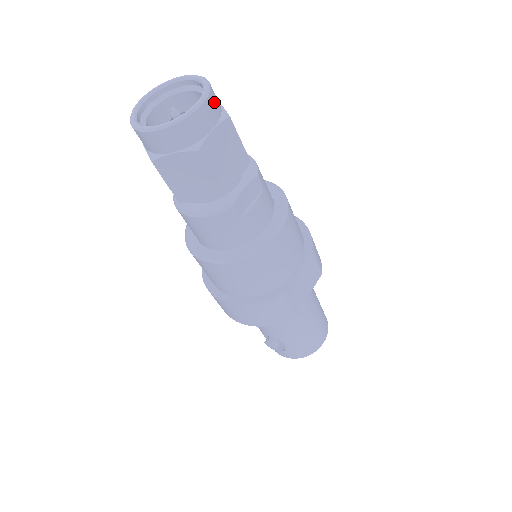
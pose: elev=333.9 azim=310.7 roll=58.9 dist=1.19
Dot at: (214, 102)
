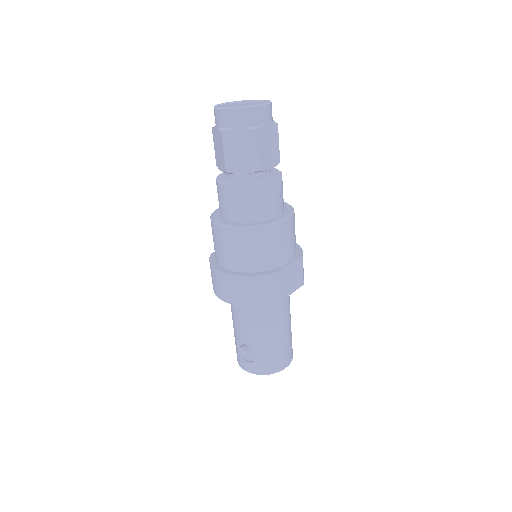
Dot at: occluded
